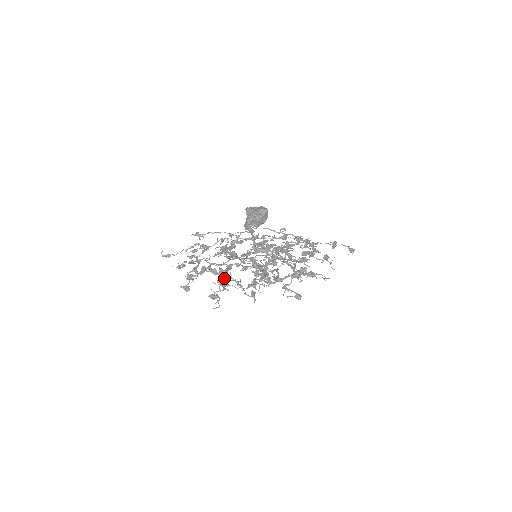
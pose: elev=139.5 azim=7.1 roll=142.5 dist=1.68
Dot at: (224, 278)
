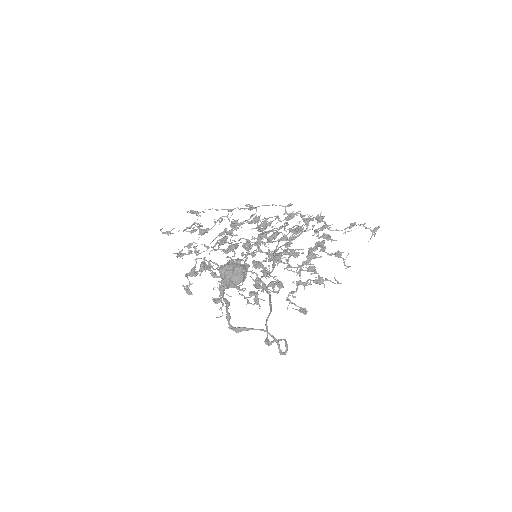
Dot at: occluded
